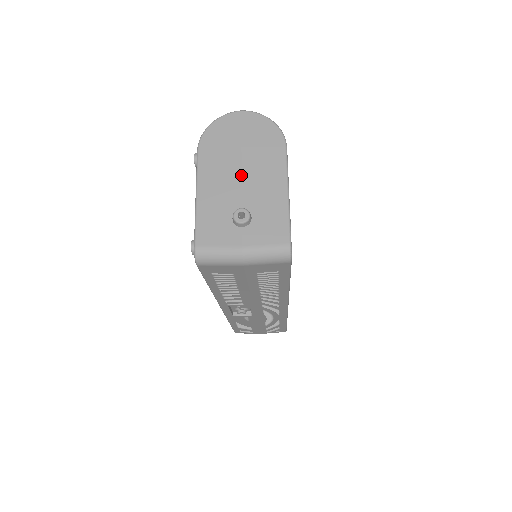
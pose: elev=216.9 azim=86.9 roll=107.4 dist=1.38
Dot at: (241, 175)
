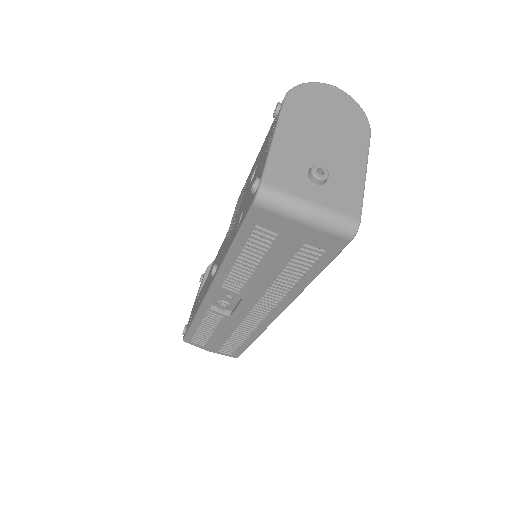
Dot at: (324, 138)
